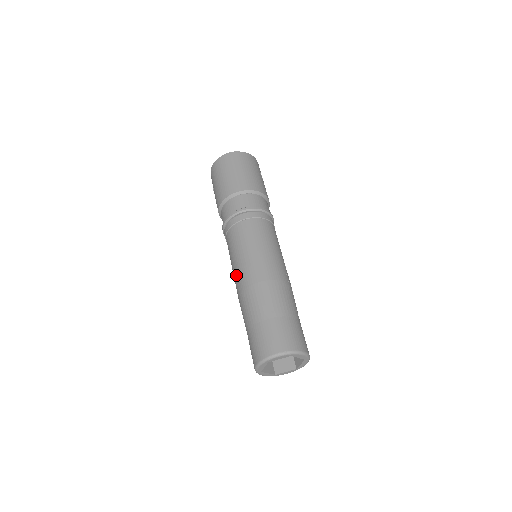
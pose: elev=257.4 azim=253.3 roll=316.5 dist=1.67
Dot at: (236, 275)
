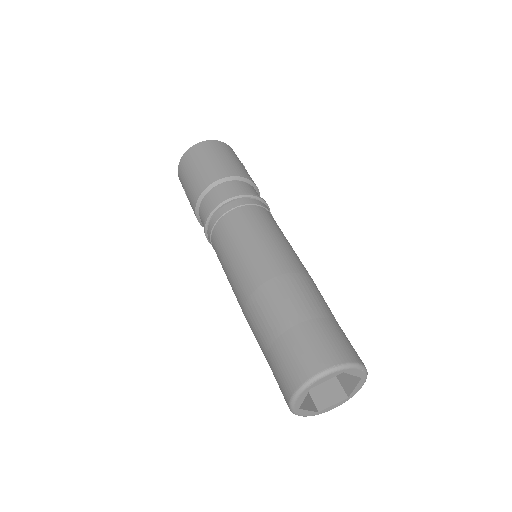
Dot at: (235, 280)
